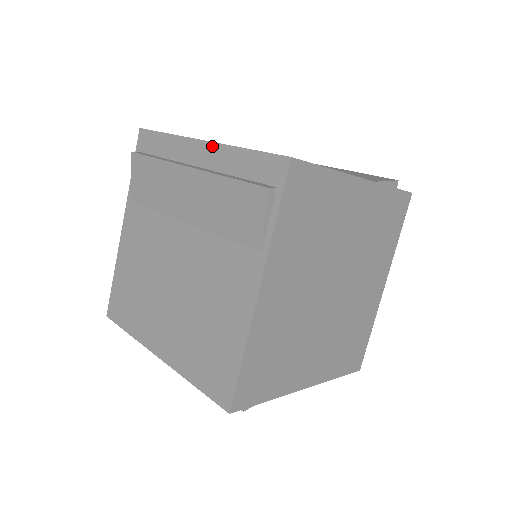
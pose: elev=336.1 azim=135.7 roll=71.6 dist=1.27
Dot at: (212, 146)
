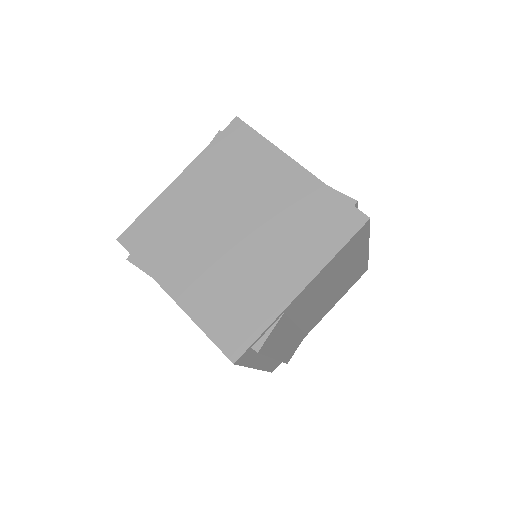
Dot at: occluded
